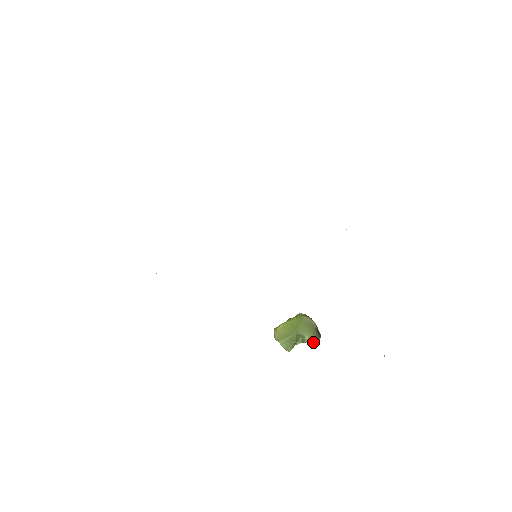
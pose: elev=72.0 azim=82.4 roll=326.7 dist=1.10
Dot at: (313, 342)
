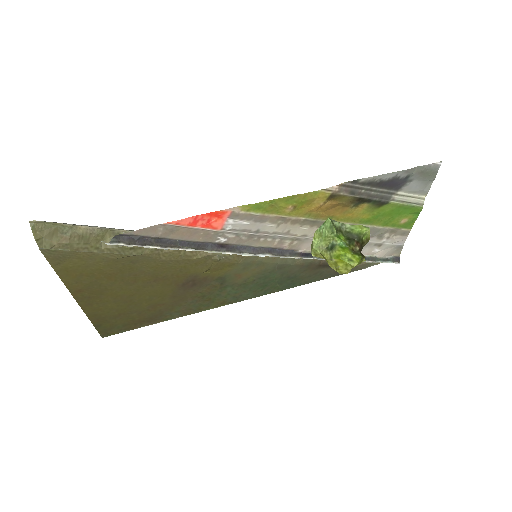
Dot at: (356, 225)
